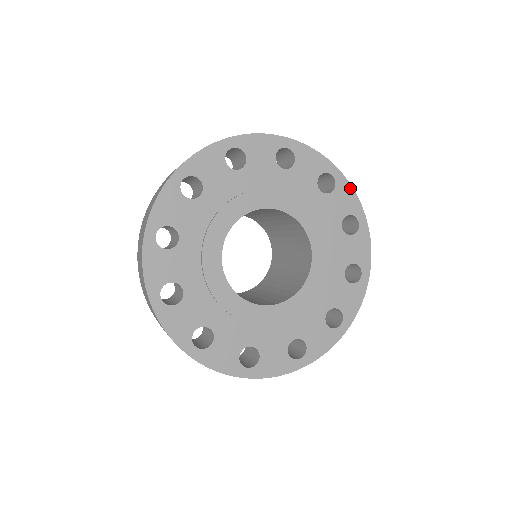
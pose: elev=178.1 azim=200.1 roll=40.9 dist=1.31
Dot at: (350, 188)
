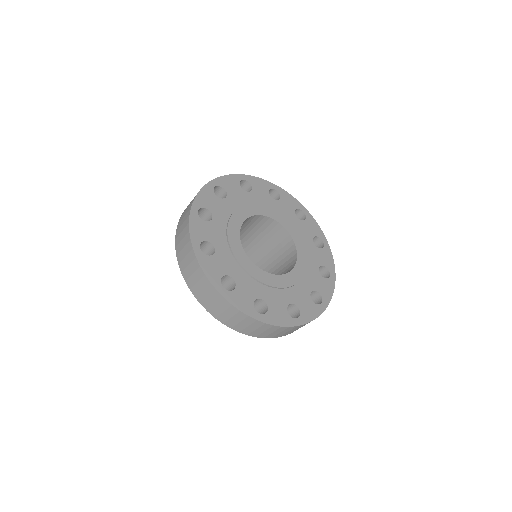
Dot at: (288, 194)
